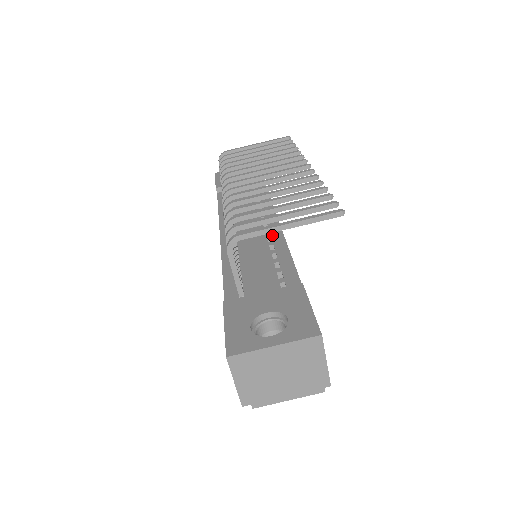
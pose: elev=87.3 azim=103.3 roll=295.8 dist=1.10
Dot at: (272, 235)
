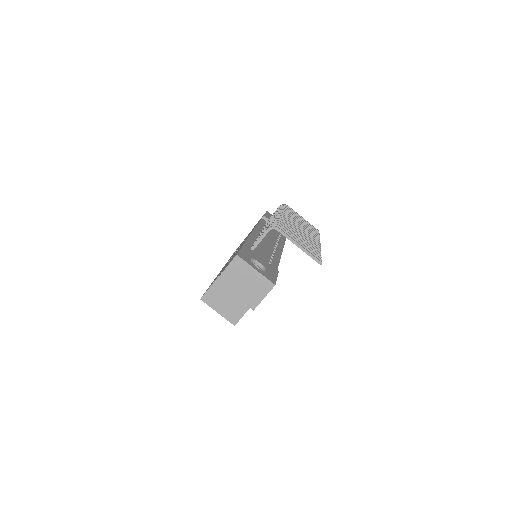
Dot at: (276, 253)
